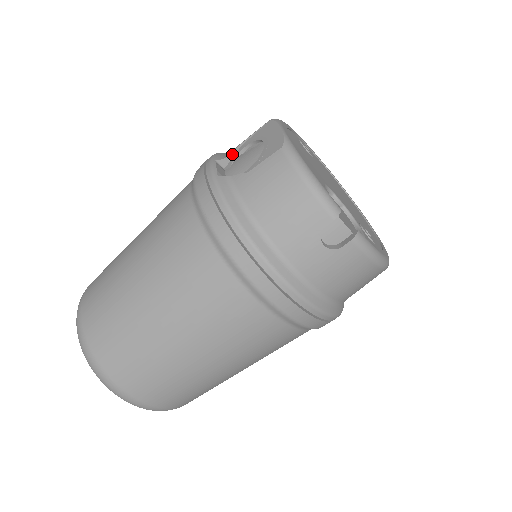
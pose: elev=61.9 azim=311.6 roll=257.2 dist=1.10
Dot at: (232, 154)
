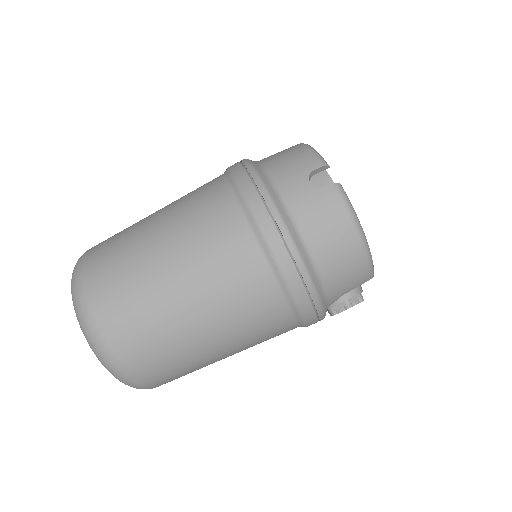
Dot at: occluded
